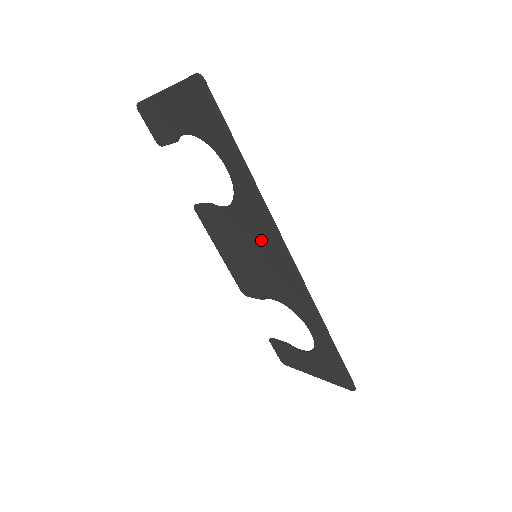
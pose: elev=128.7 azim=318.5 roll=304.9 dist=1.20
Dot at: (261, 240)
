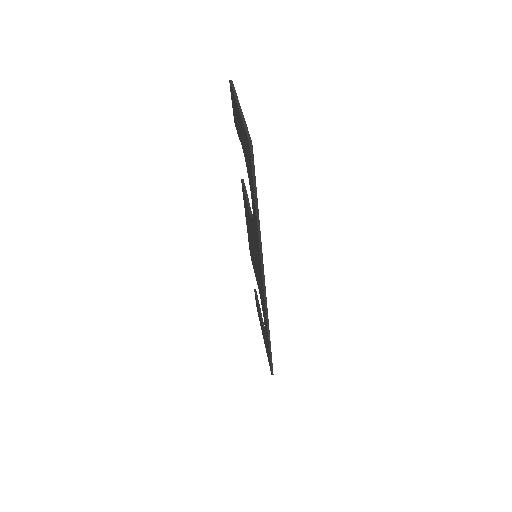
Dot at: (257, 258)
